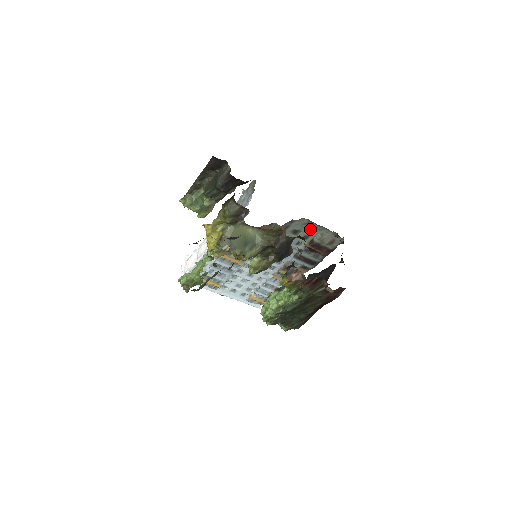
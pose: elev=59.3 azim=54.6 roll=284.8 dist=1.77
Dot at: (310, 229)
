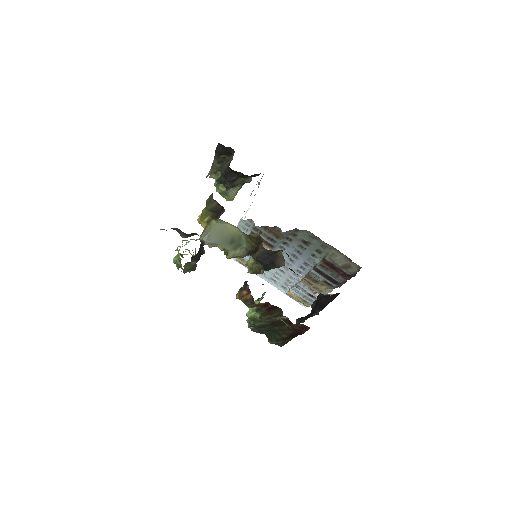
Dot at: (319, 244)
